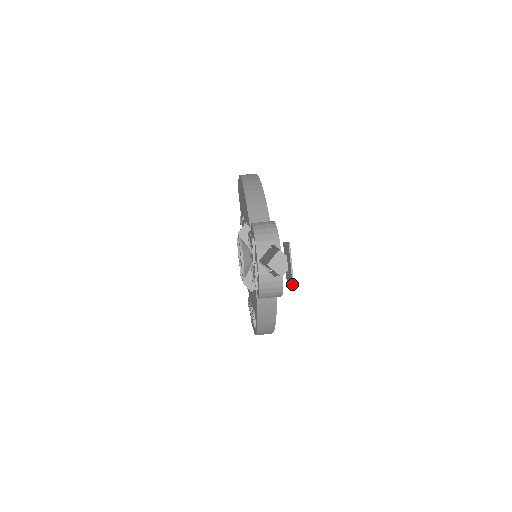
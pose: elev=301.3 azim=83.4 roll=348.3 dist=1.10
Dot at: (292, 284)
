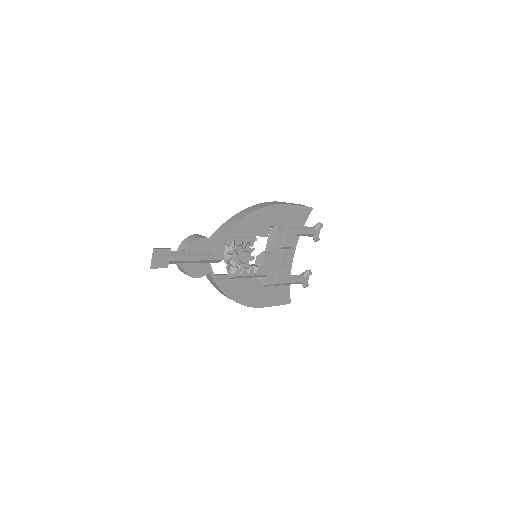
Dot at: (150, 268)
